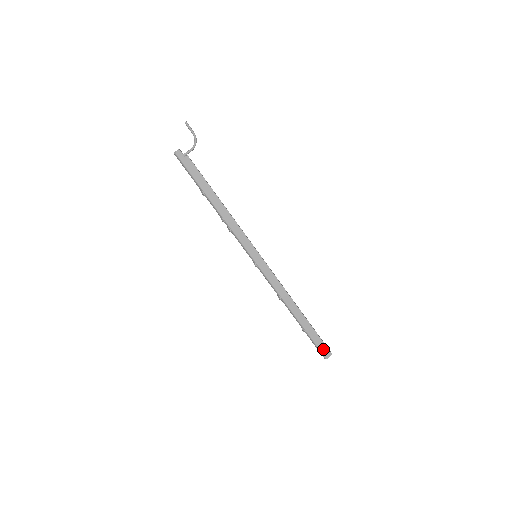
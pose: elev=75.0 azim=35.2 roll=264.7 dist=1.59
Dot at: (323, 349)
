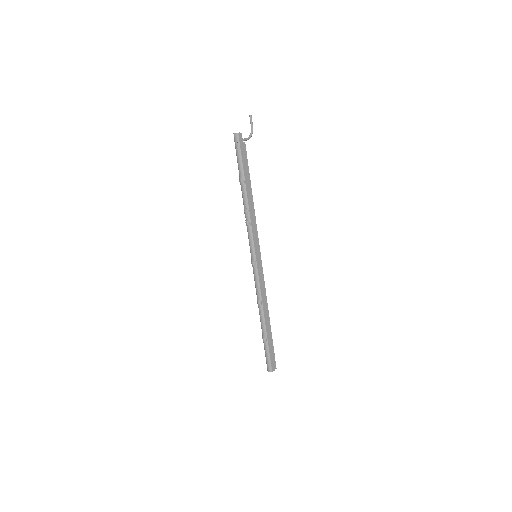
Dot at: (273, 361)
